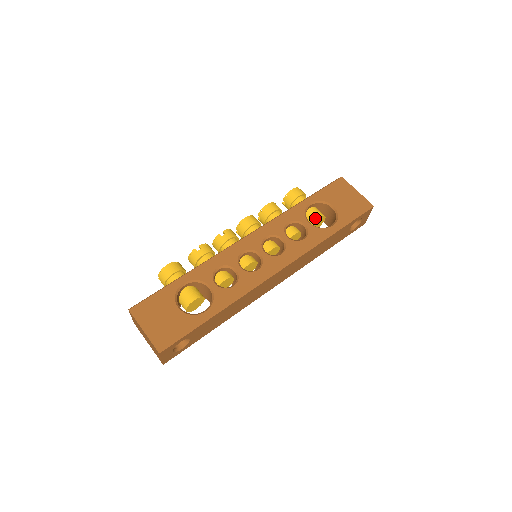
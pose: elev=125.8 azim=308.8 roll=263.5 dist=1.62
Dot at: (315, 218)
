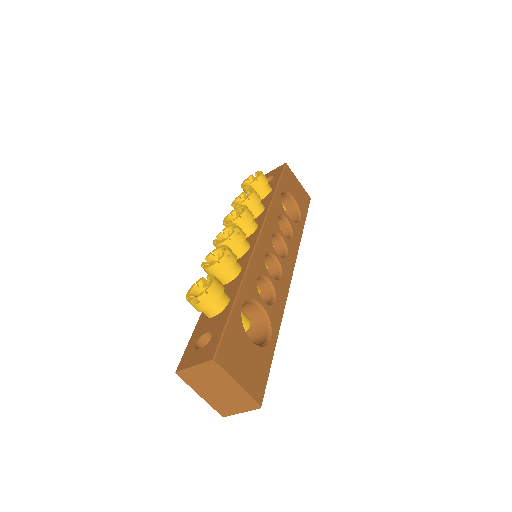
Dot at: occluded
